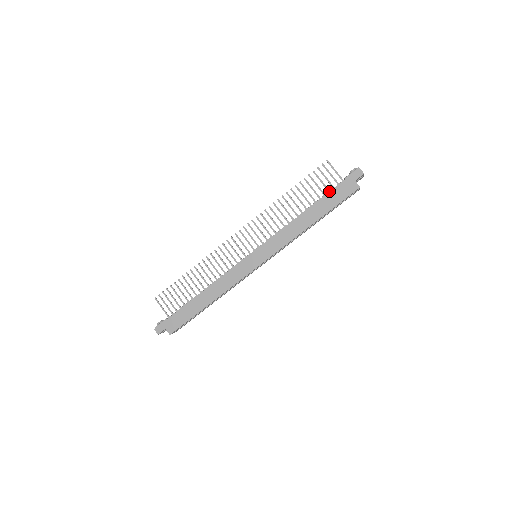
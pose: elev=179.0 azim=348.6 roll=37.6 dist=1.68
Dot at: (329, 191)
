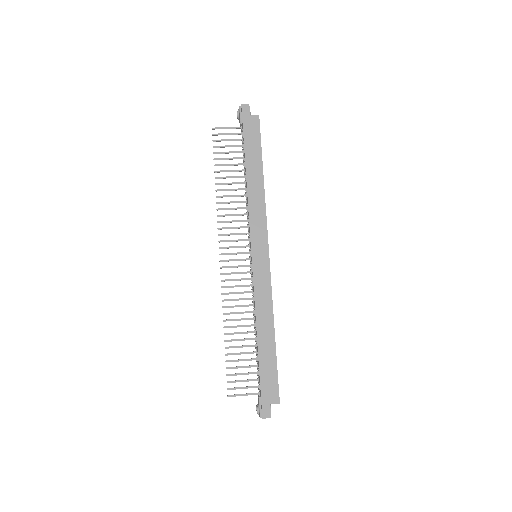
Dot at: (242, 146)
